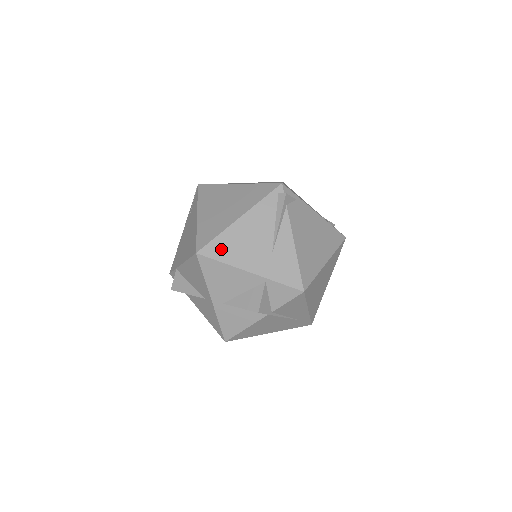
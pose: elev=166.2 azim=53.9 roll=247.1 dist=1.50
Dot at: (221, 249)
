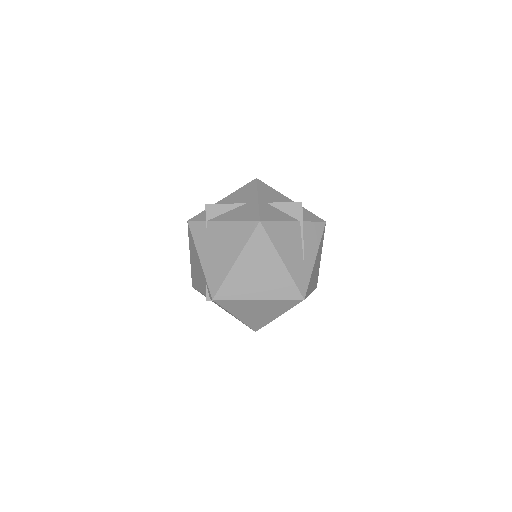
Dot at: occluded
